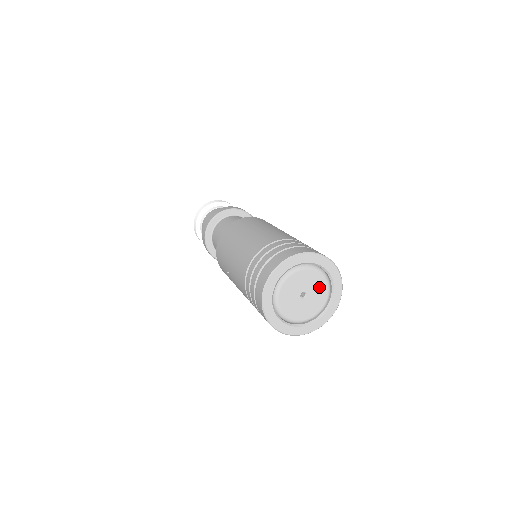
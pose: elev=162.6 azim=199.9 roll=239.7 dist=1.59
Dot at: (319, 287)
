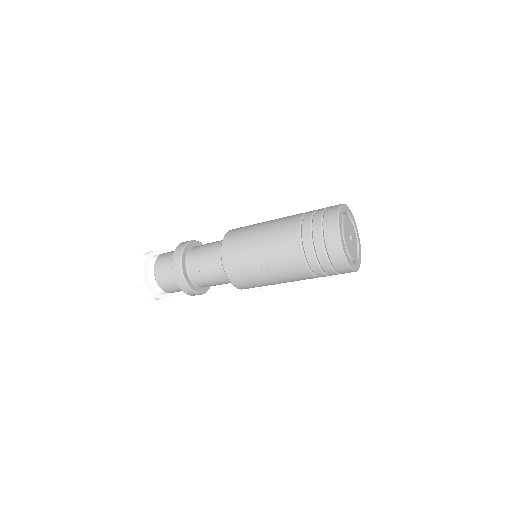
Dot at: (352, 230)
